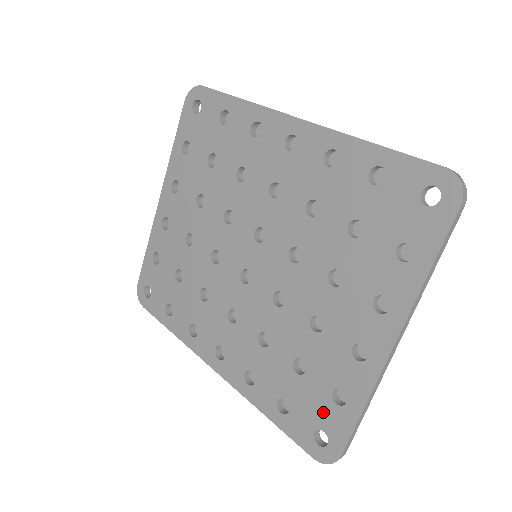
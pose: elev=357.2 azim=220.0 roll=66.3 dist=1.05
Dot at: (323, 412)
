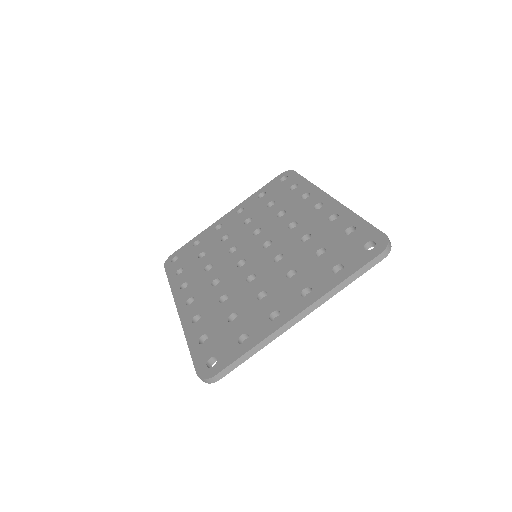
Dot at: (226, 346)
